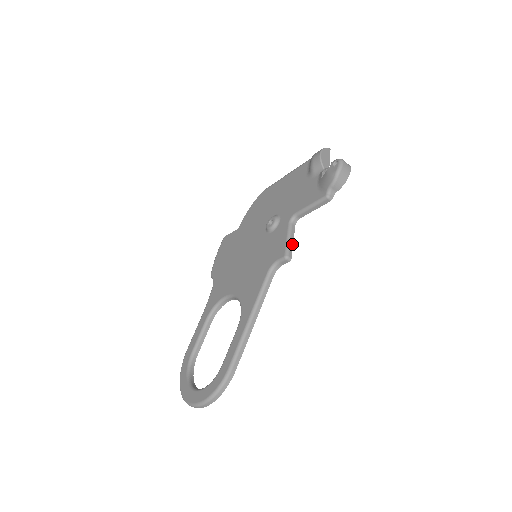
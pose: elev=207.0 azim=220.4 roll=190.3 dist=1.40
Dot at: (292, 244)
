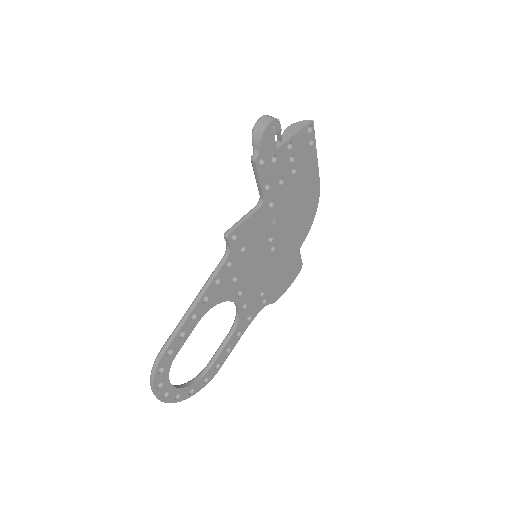
Dot at: (241, 223)
